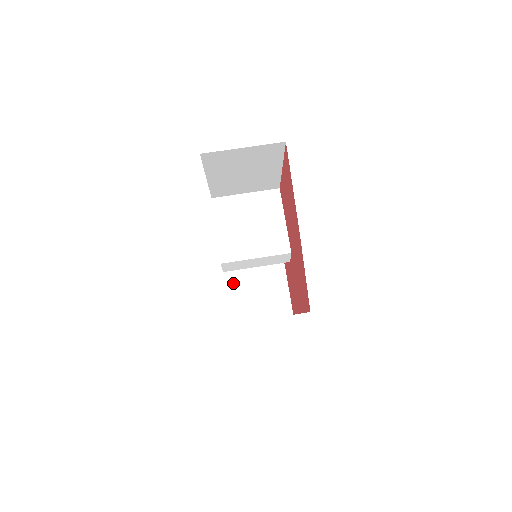
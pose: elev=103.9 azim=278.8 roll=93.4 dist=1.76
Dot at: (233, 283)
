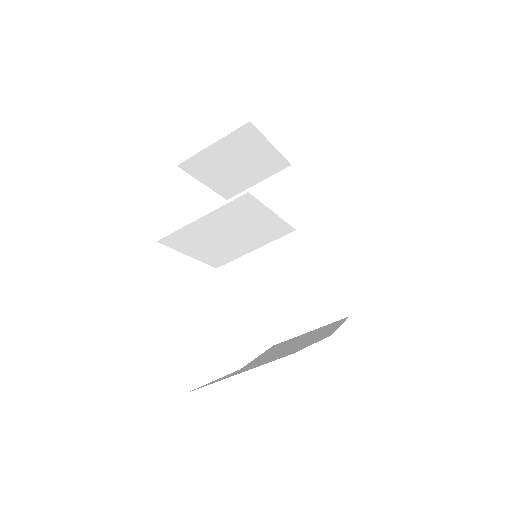
Dot at: (205, 177)
